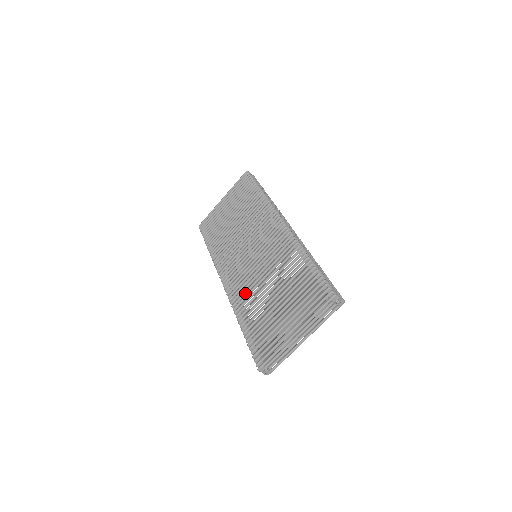
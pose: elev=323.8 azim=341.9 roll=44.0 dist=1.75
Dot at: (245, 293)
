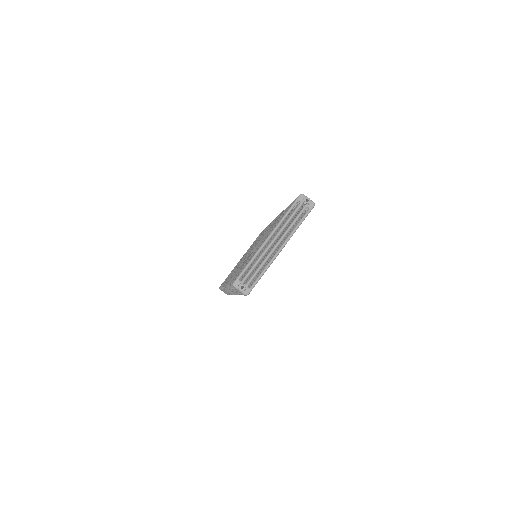
Dot at: occluded
